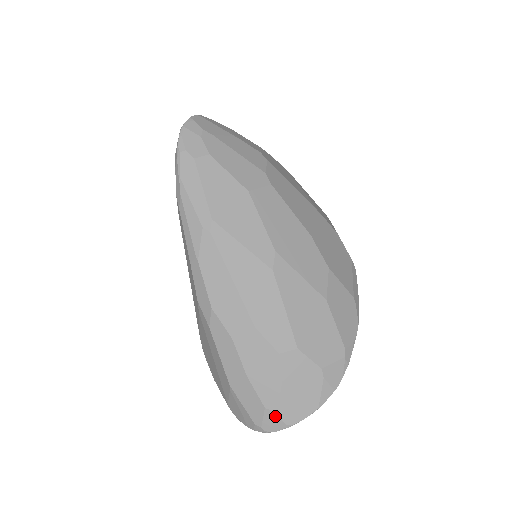
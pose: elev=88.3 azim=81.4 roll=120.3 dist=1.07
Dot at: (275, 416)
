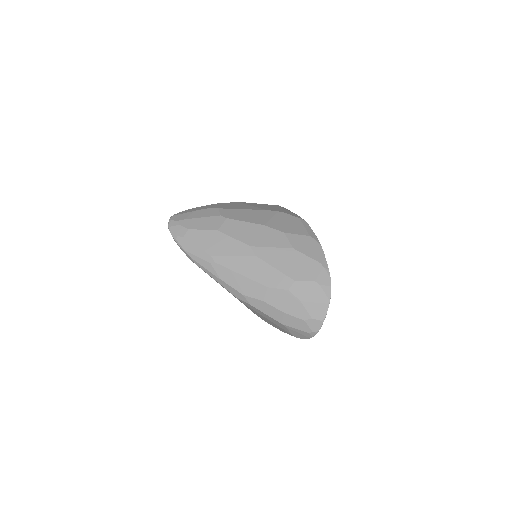
Dot at: (312, 321)
